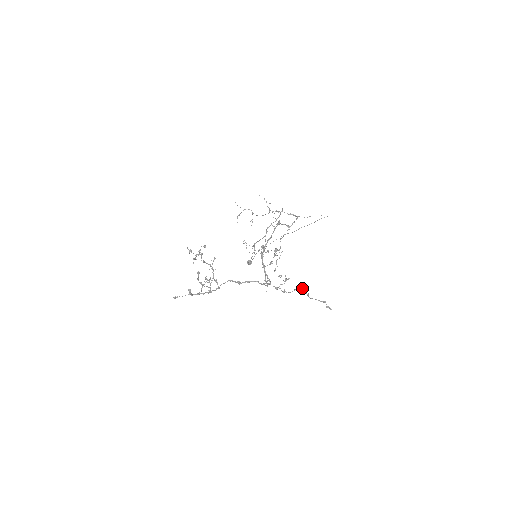
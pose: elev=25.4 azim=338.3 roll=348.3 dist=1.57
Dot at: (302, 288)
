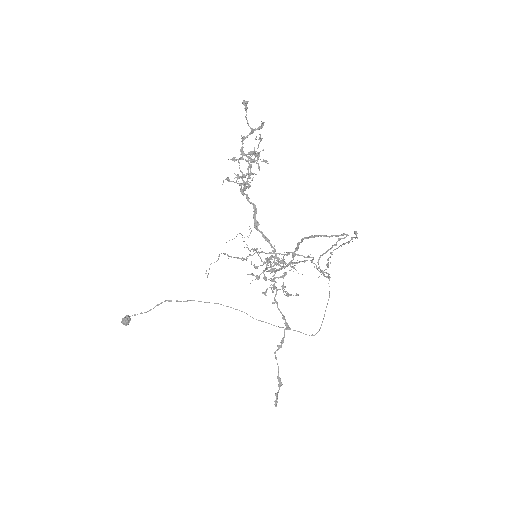
Dot at: occluded
